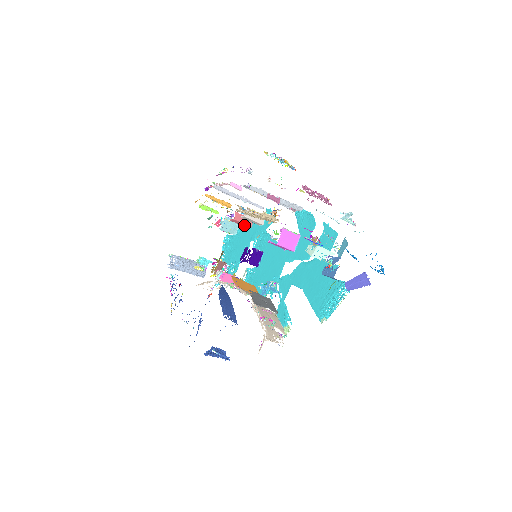
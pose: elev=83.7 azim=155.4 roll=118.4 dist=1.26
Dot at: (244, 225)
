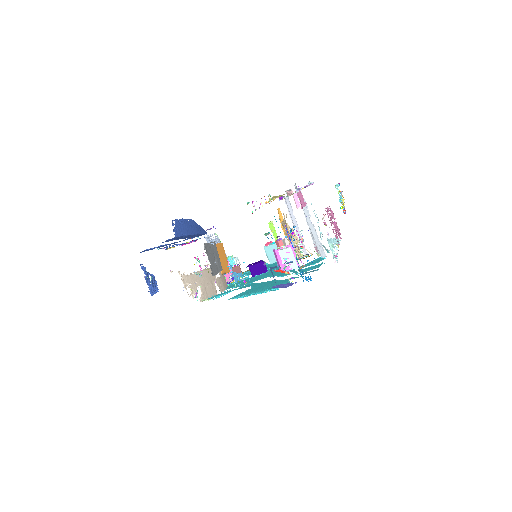
Dot at: occluded
